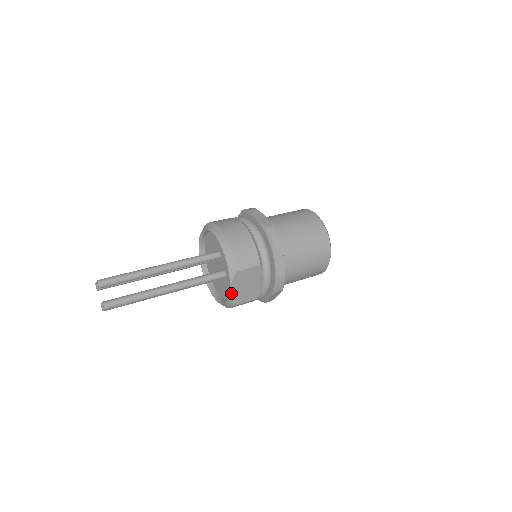
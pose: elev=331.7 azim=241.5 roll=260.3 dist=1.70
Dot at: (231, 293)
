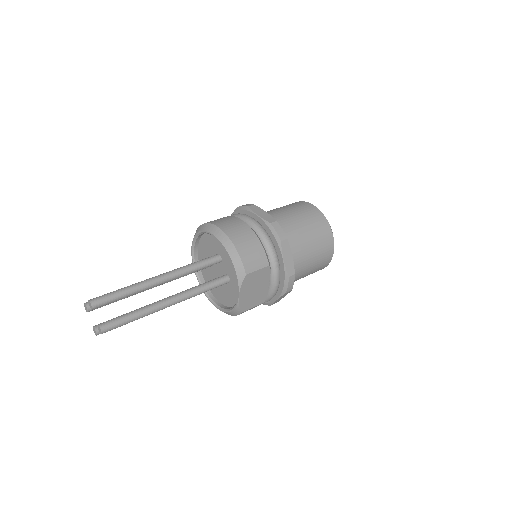
Dot at: (239, 299)
